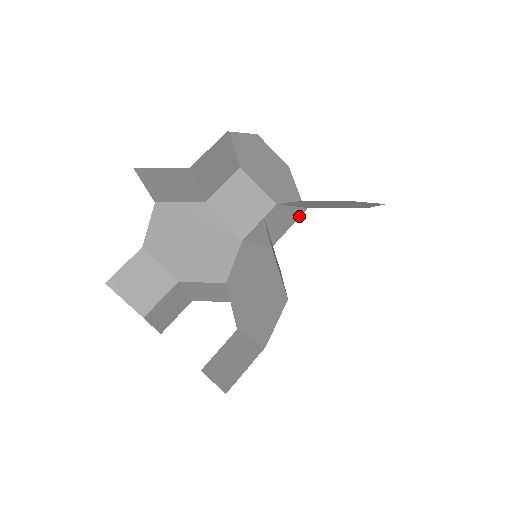
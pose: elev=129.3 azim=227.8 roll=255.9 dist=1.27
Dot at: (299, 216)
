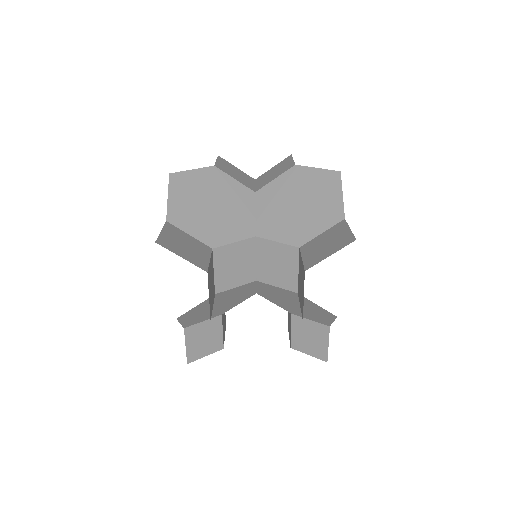
Dot at: (298, 258)
